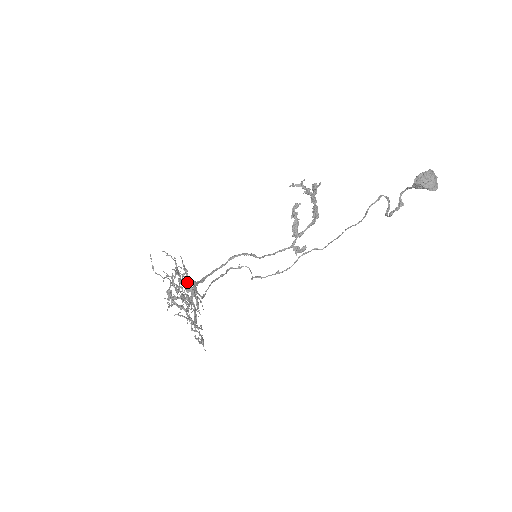
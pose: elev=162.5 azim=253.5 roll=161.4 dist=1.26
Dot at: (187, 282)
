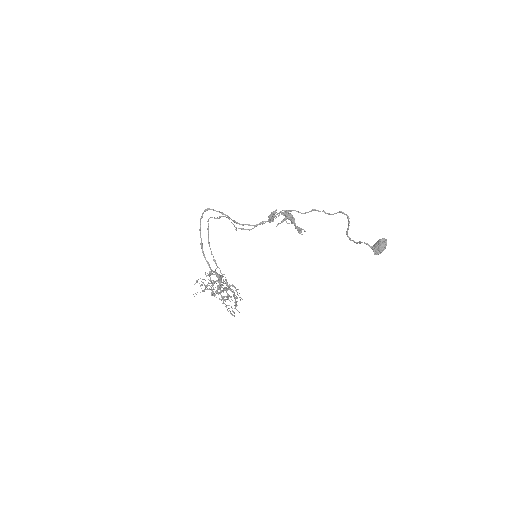
Dot at: occluded
